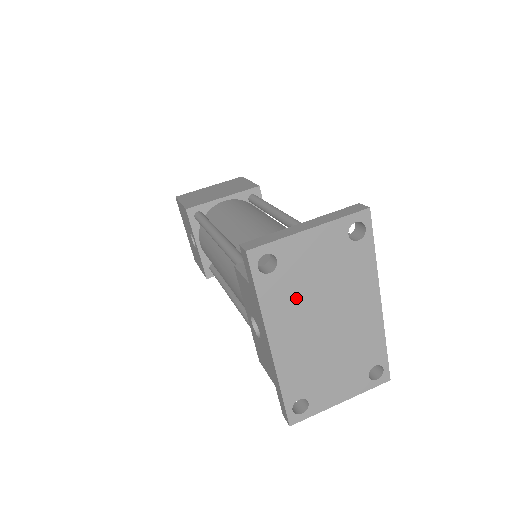
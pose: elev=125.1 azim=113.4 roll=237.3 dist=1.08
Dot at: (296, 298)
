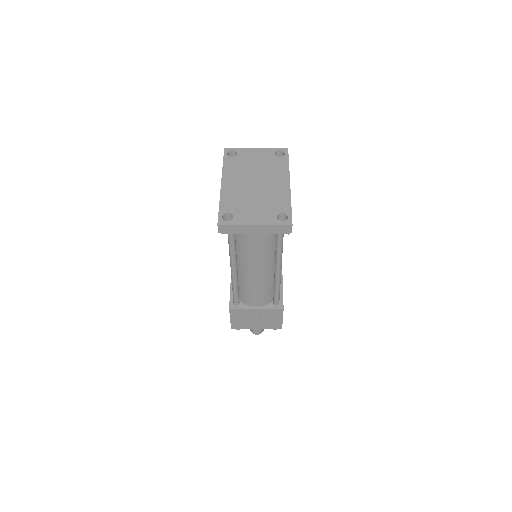
Dot at: (242, 169)
